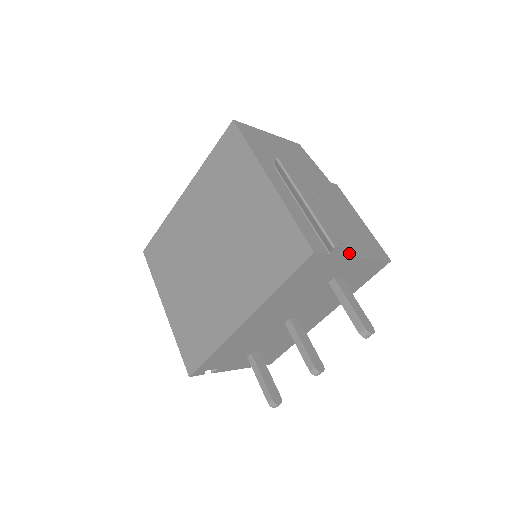
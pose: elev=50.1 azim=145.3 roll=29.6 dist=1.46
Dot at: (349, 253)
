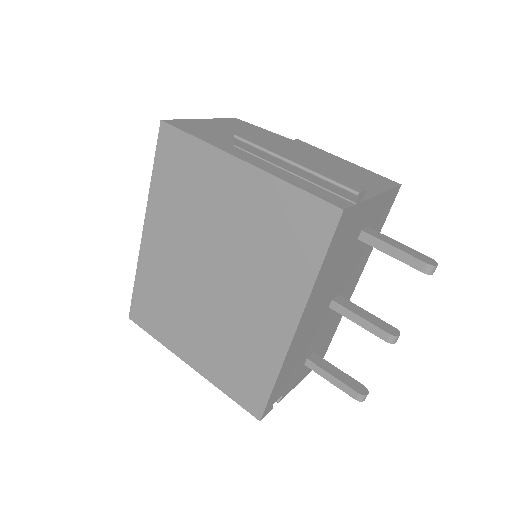
Dot at: (368, 195)
